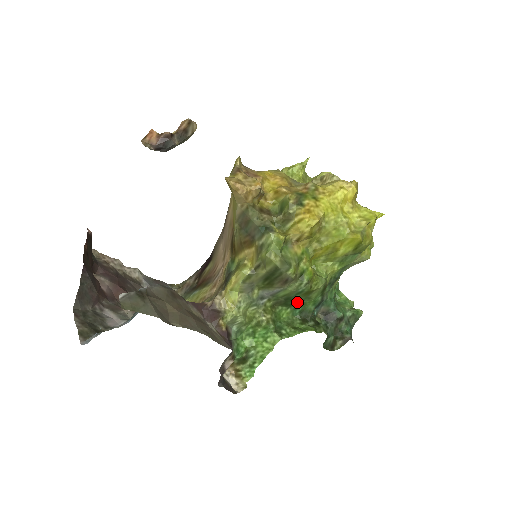
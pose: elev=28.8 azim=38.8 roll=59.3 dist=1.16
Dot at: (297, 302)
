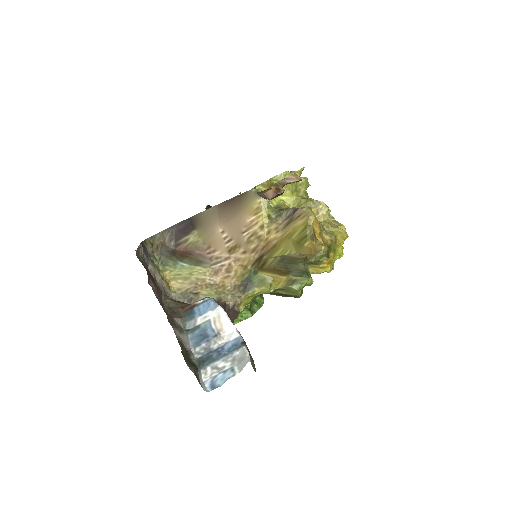
Dot at: occluded
